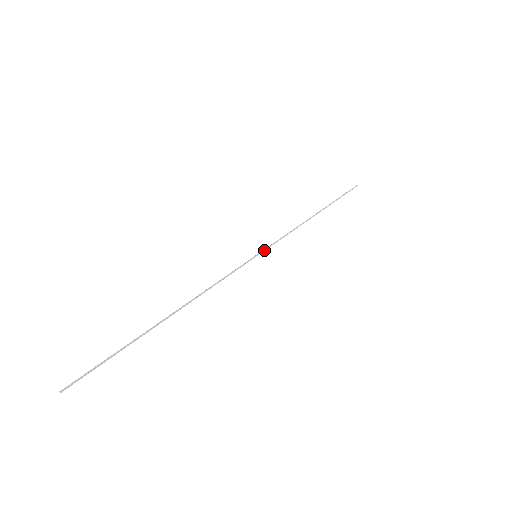
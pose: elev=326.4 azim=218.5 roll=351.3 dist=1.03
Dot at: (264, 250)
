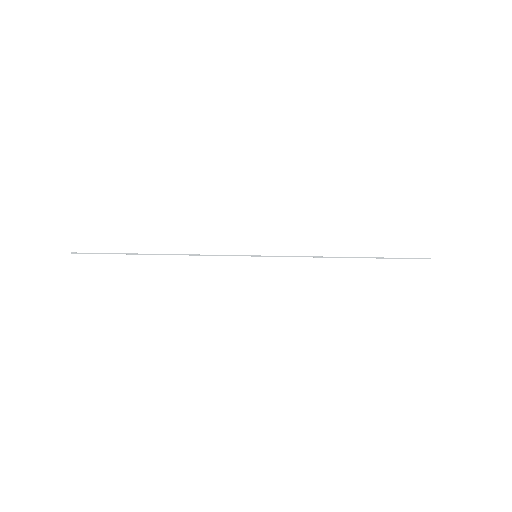
Dot at: (267, 256)
